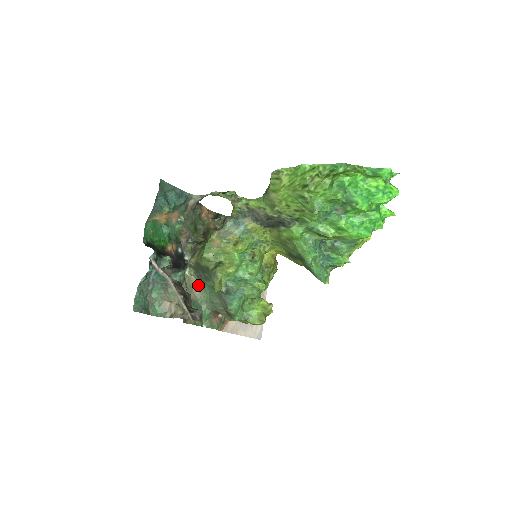
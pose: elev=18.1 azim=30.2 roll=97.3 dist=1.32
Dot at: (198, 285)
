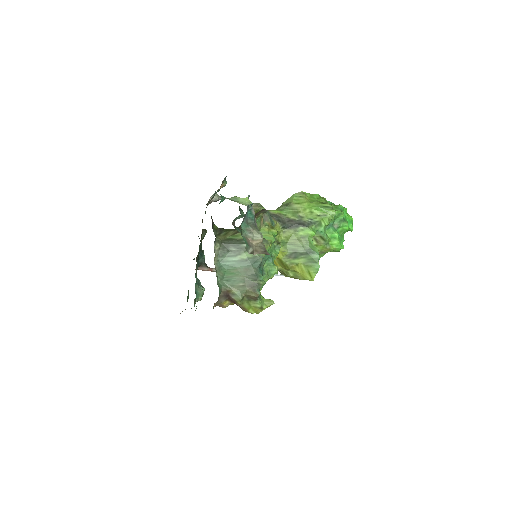
Dot at: (214, 263)
